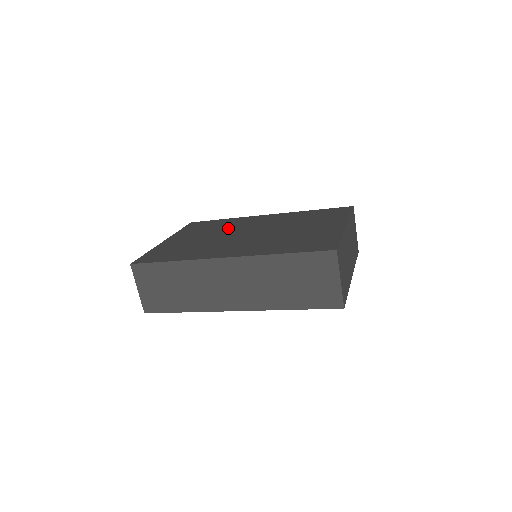
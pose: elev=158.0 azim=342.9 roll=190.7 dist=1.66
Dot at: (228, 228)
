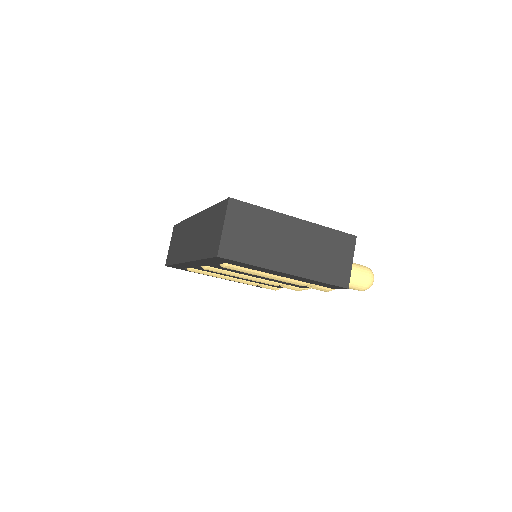
Dot at: occluded
